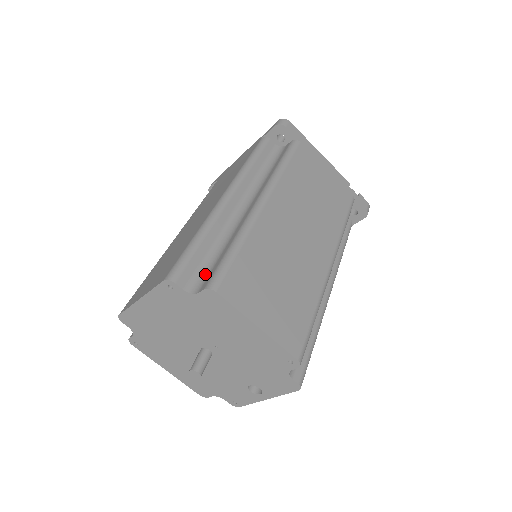
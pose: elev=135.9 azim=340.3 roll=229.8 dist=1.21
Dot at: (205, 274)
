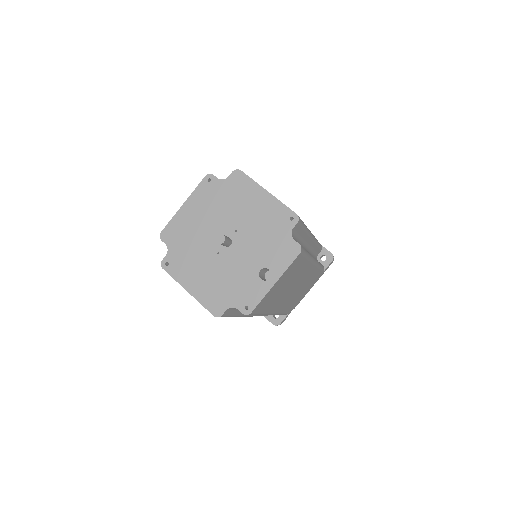
Dot at: occluded
